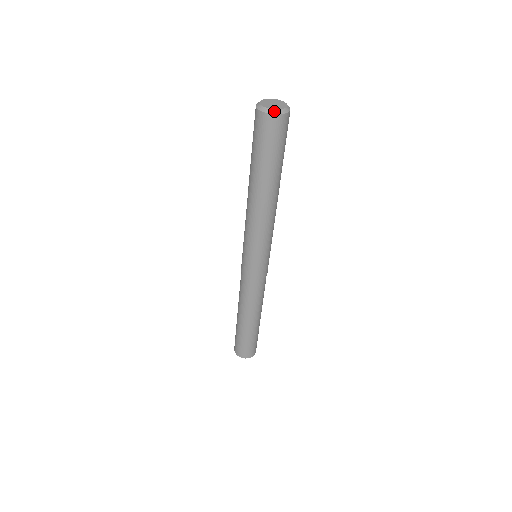
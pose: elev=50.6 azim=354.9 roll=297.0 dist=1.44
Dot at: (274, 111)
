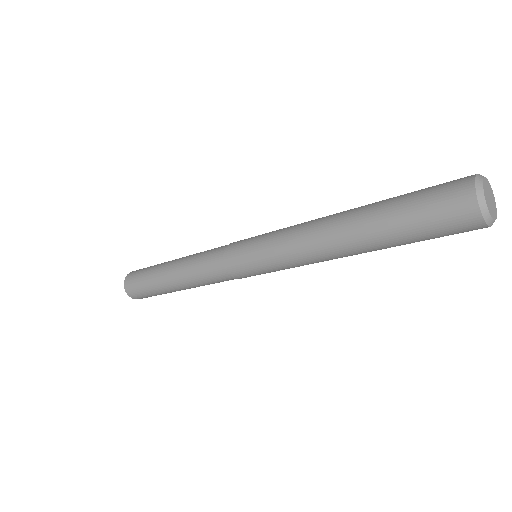
Dot at: (489, 218)
